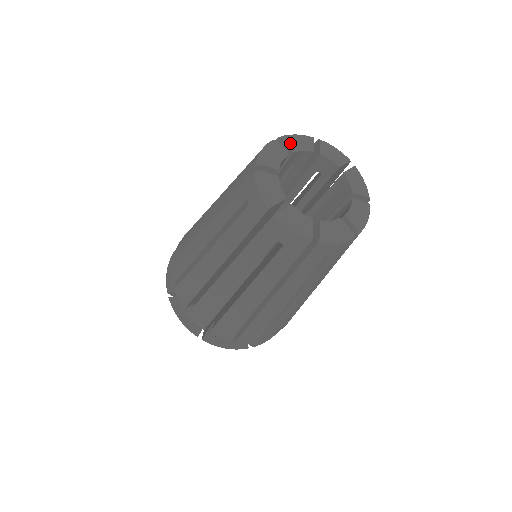
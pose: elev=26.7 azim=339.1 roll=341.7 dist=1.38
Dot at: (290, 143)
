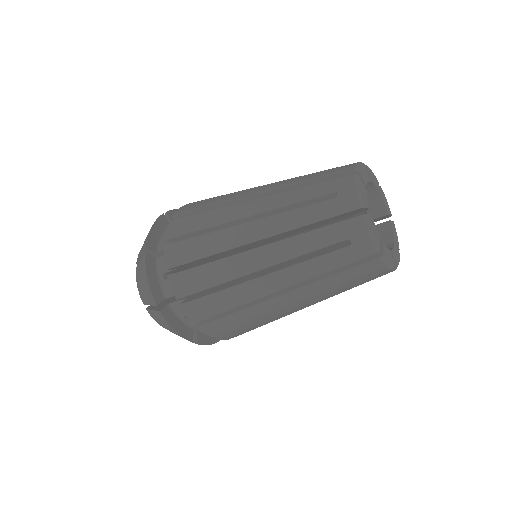
Dot at: (363, 176)
